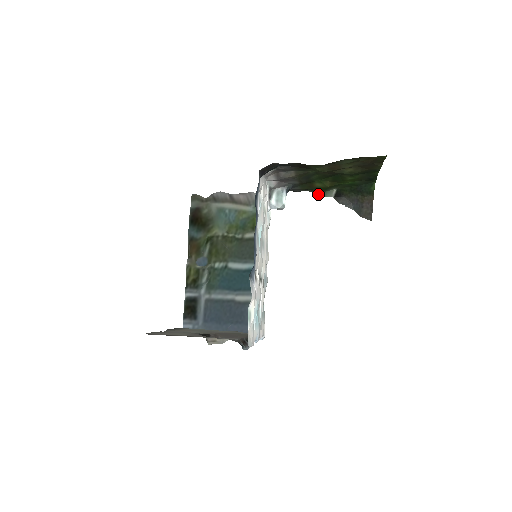
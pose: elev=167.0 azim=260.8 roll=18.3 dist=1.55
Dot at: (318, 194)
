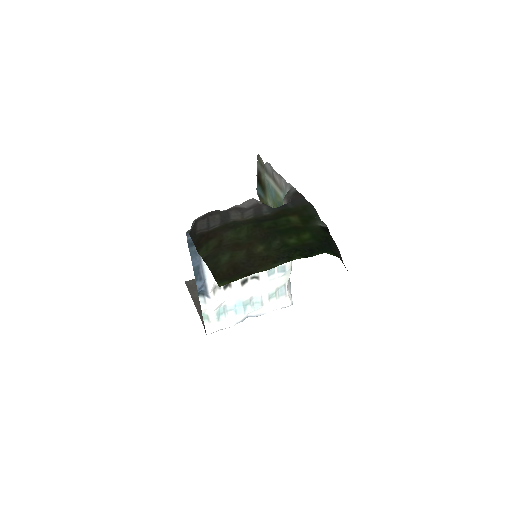
Dot at: (317, 215)
